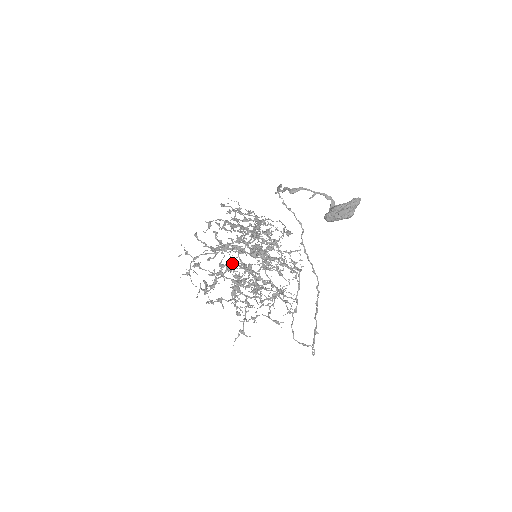
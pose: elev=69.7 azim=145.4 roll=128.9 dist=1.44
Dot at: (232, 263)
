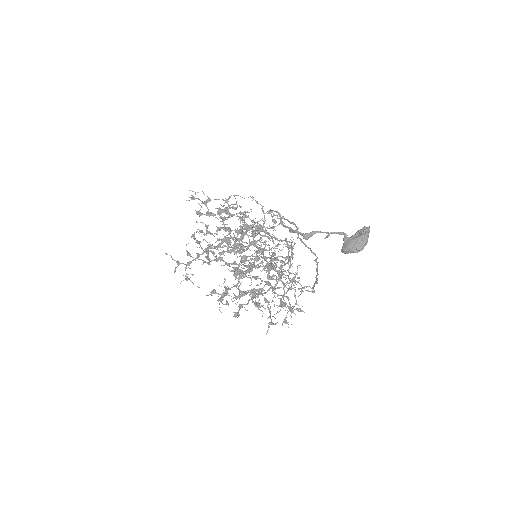
Dot at: (241, 275)
